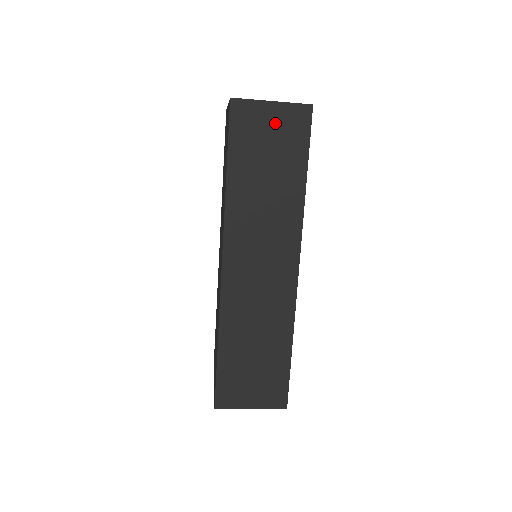
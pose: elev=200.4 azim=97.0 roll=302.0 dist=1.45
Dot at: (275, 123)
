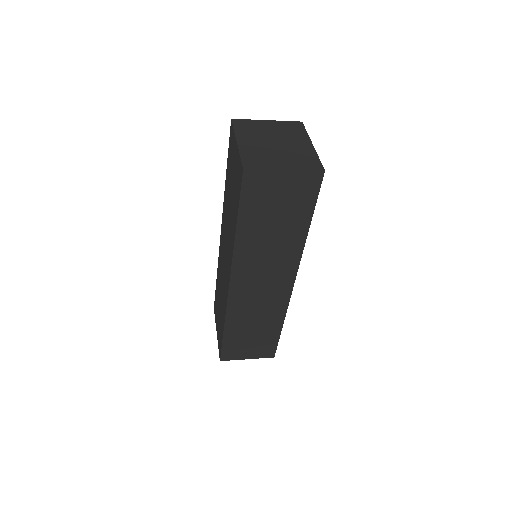
Dot at: (286, 187)
